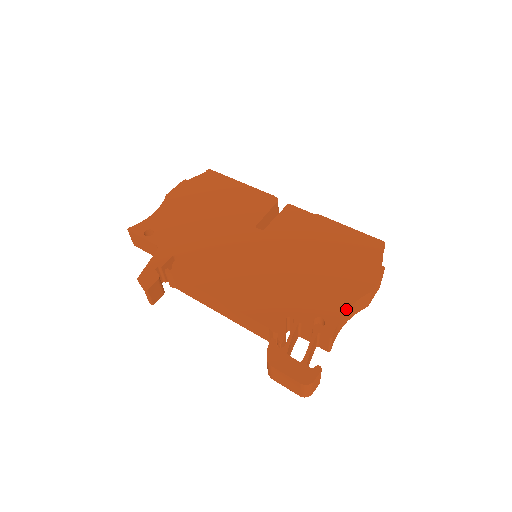
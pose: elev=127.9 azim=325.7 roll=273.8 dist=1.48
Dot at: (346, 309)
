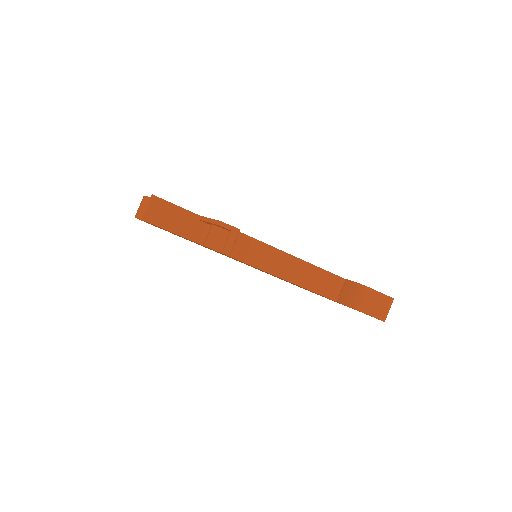
Dot at: occluded
